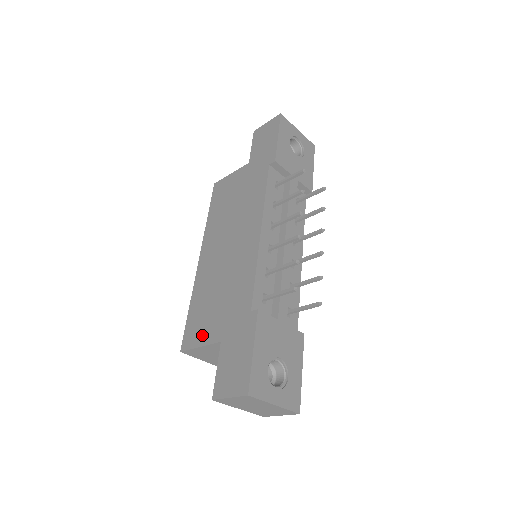
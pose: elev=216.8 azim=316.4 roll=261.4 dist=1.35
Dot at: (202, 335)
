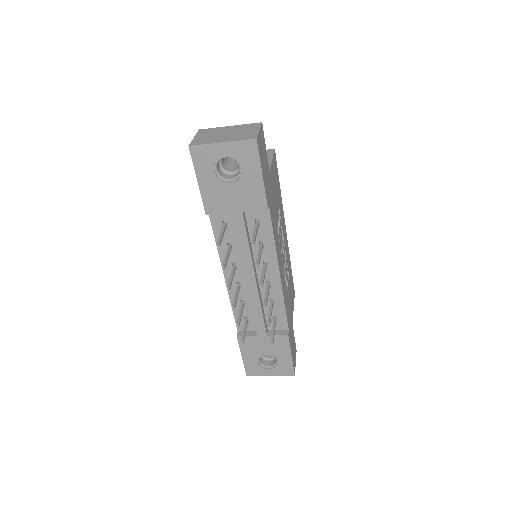
Dot at: occluded
